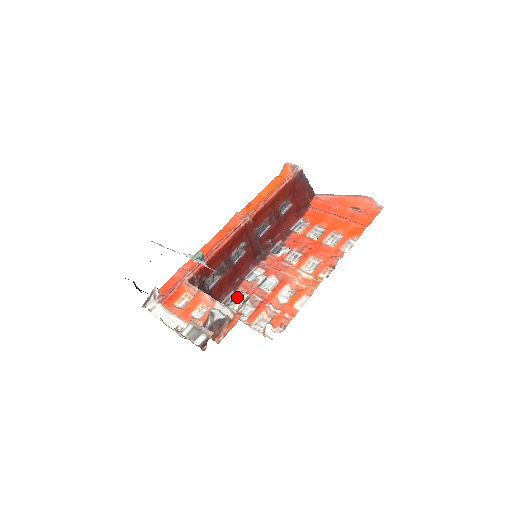
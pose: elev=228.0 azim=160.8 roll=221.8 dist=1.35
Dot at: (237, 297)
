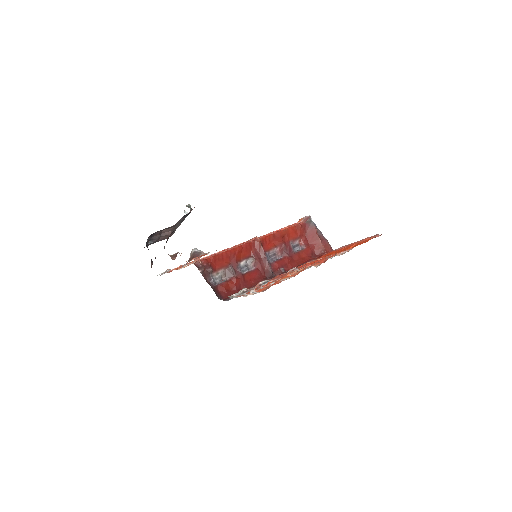
Dot at: occluded
